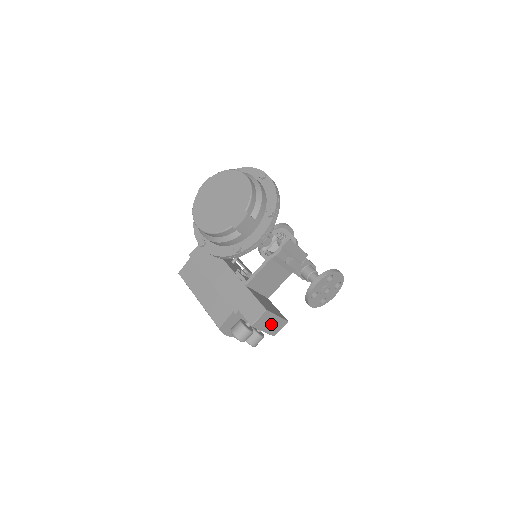
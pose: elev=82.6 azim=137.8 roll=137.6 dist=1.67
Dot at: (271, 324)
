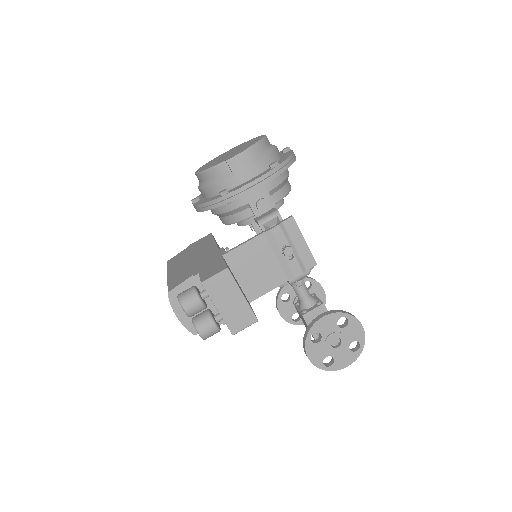
Dot at: (231, 304)
